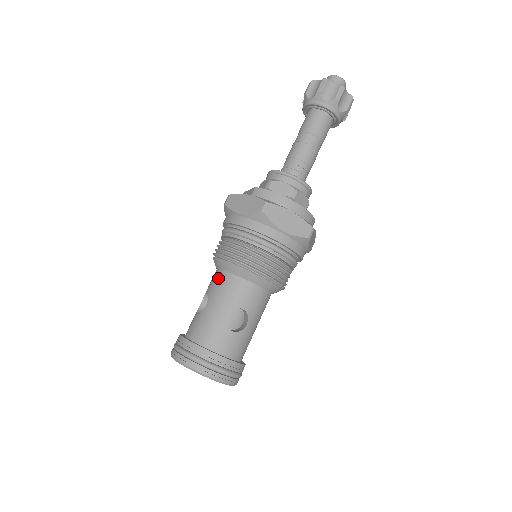
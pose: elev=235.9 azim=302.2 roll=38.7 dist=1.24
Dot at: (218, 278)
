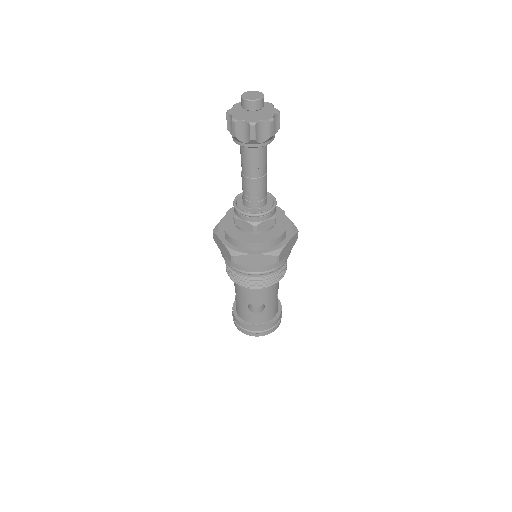
Dot at: occluded
